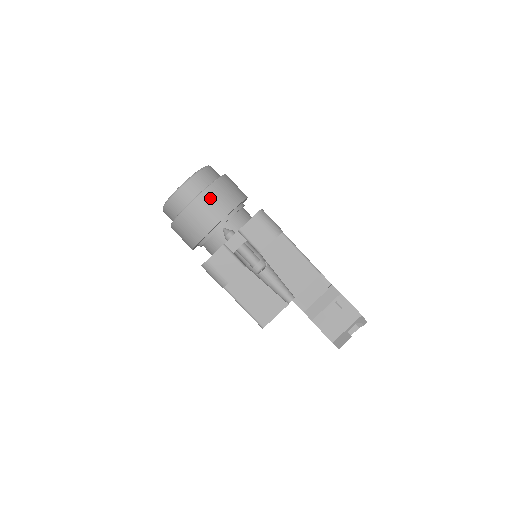
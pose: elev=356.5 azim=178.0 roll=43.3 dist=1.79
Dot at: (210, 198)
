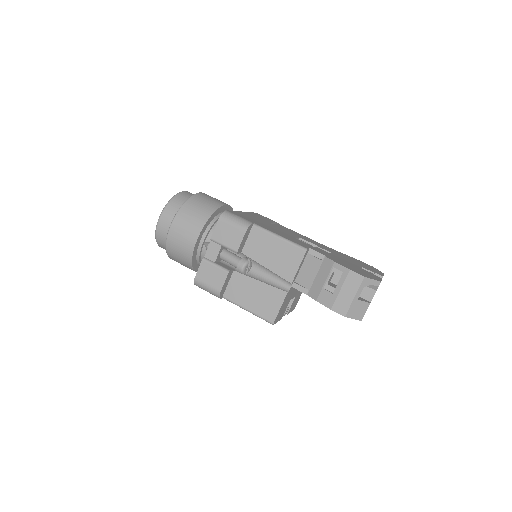
Dot at: (182, 221)
